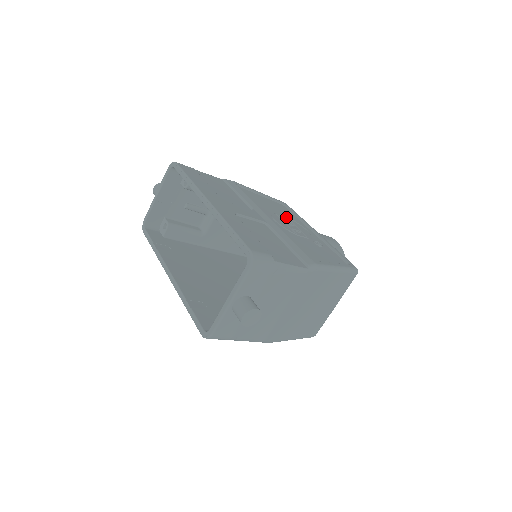
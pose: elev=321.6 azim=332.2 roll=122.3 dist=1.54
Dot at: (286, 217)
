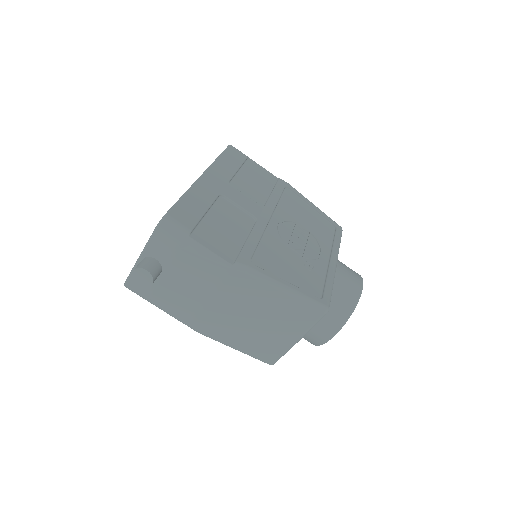
Dot at: (309, 232)
